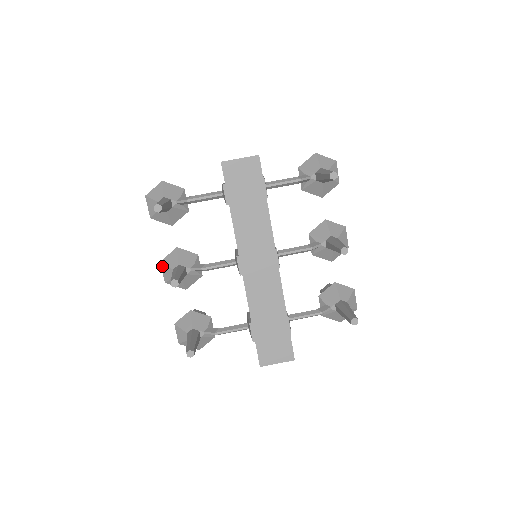
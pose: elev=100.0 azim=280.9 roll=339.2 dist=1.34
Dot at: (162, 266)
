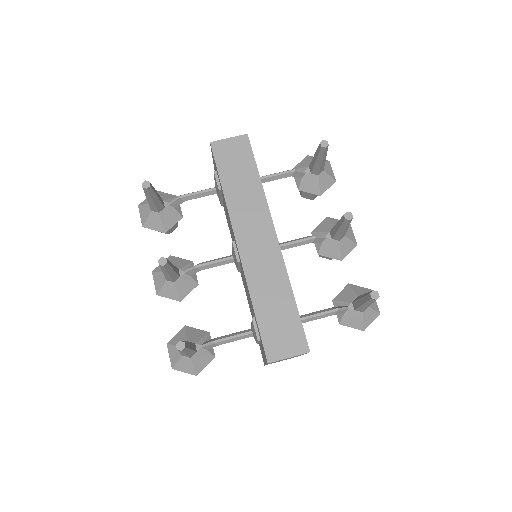
Dot at: (154, 276)
